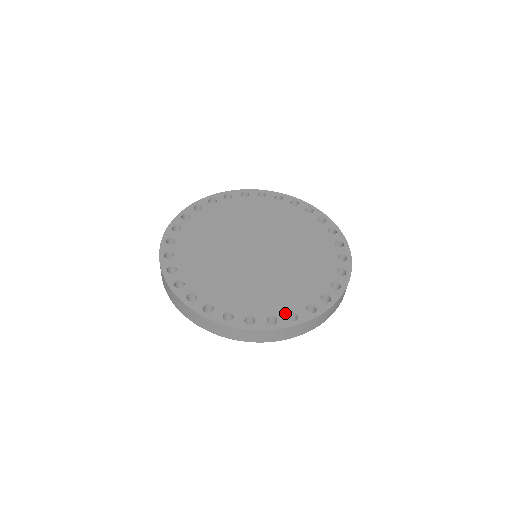
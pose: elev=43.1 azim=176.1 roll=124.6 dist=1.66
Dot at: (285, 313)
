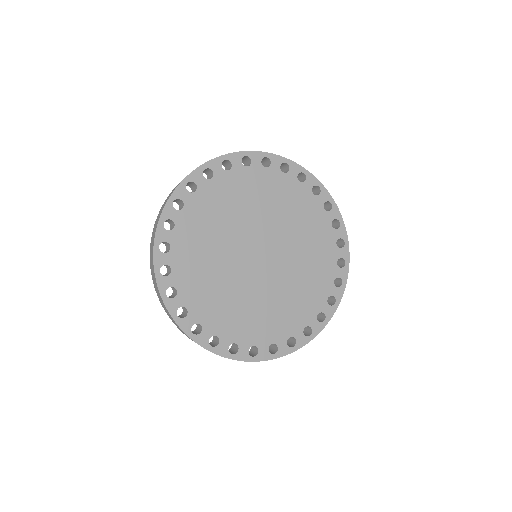
Dot at: (230, 341)
